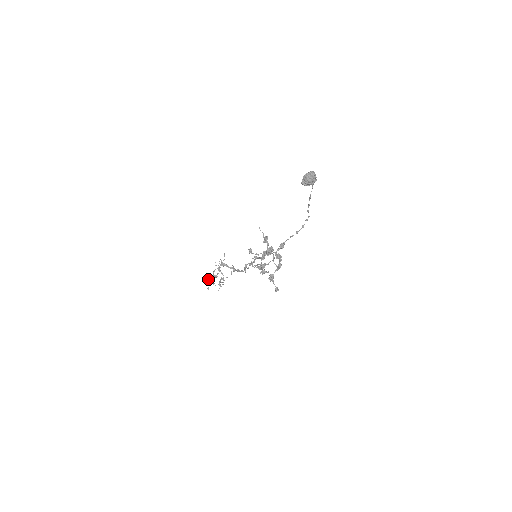
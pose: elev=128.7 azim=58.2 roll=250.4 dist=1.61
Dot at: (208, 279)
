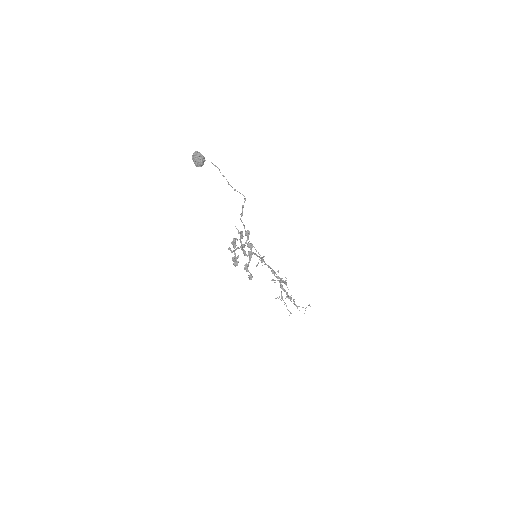
Dot at: (285, 303)
